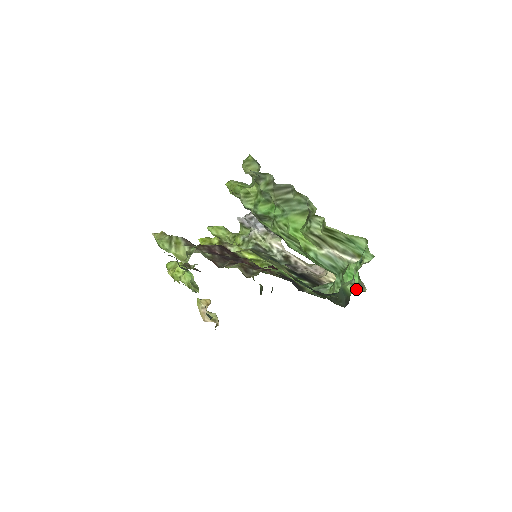
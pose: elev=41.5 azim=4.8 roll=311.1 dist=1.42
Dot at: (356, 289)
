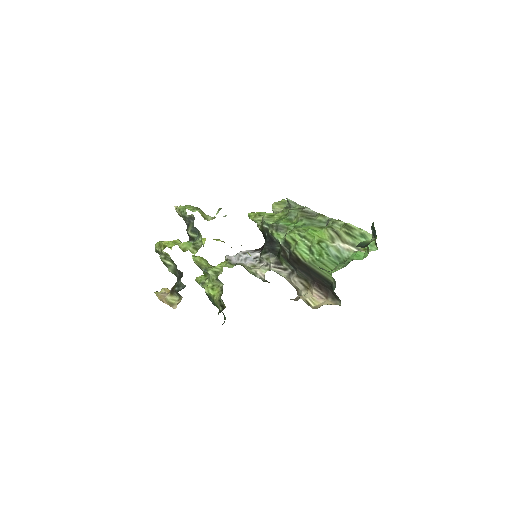
Dot at: occluded
